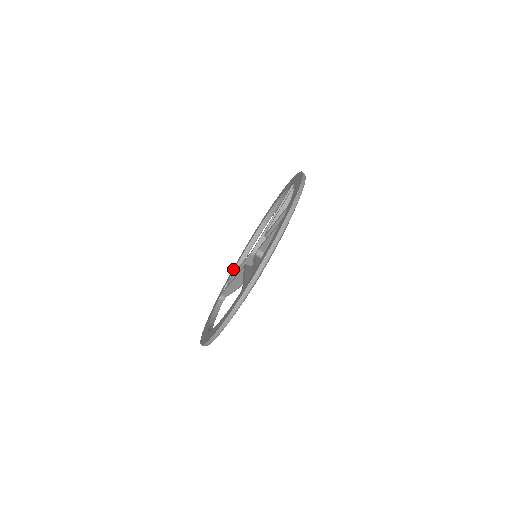
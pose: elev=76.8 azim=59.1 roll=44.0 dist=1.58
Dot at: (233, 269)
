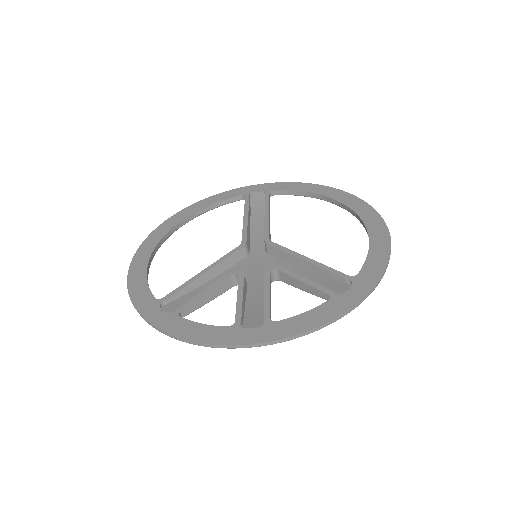
Dot at: (289, 187)
